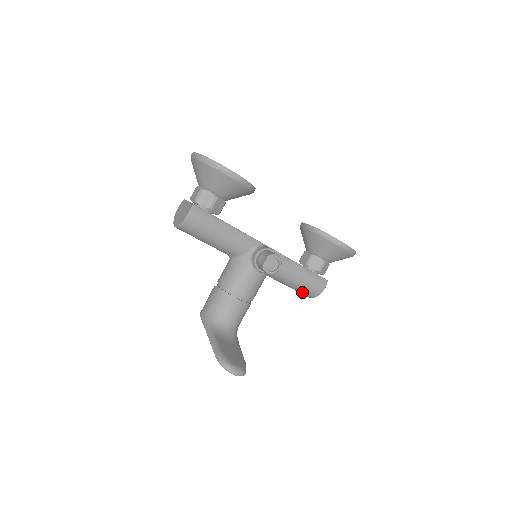
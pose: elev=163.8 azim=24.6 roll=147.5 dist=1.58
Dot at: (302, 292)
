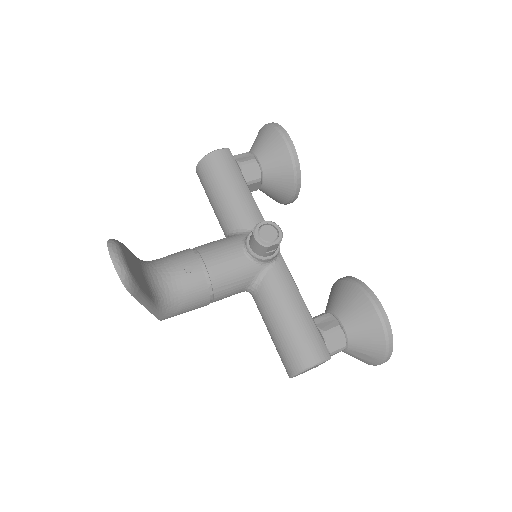
Dot at: (285, 350)
